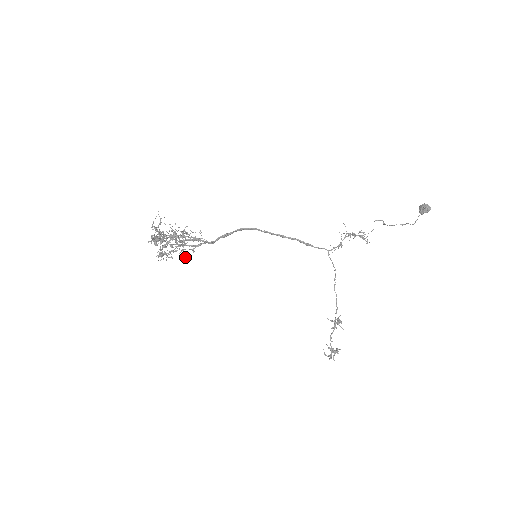
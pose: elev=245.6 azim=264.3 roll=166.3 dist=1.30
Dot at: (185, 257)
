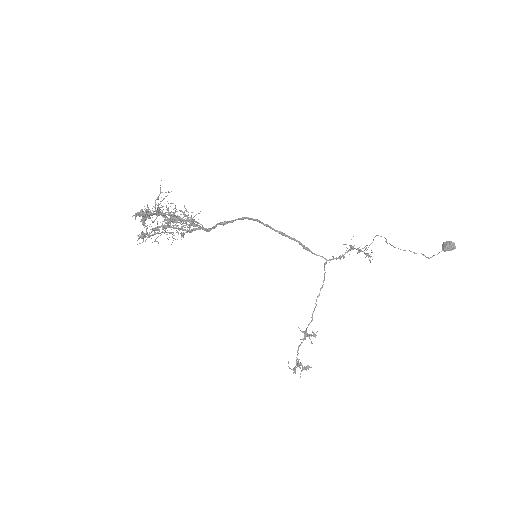
Dot at: (172, 242)
